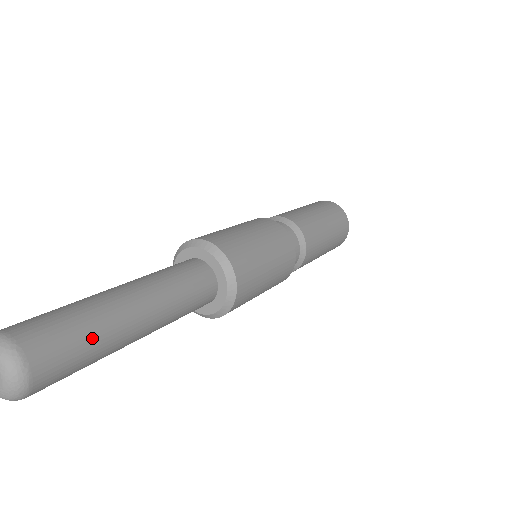
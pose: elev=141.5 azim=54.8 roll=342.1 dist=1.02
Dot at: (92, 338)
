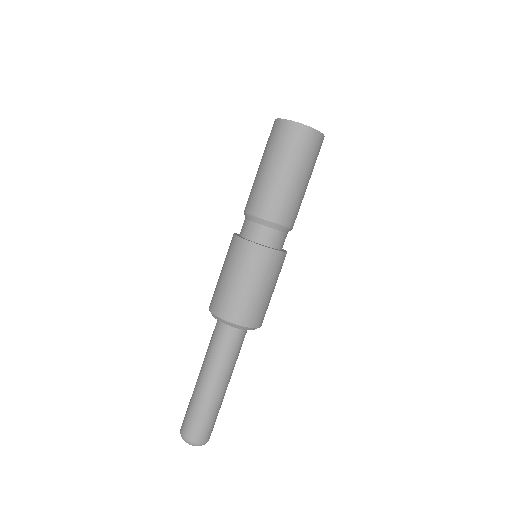
Dot at: (215, 414)
